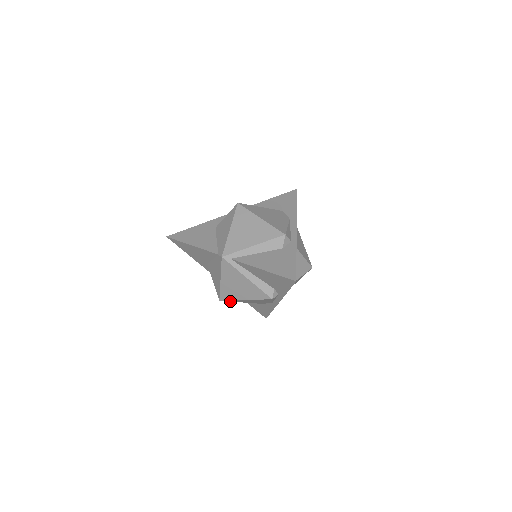
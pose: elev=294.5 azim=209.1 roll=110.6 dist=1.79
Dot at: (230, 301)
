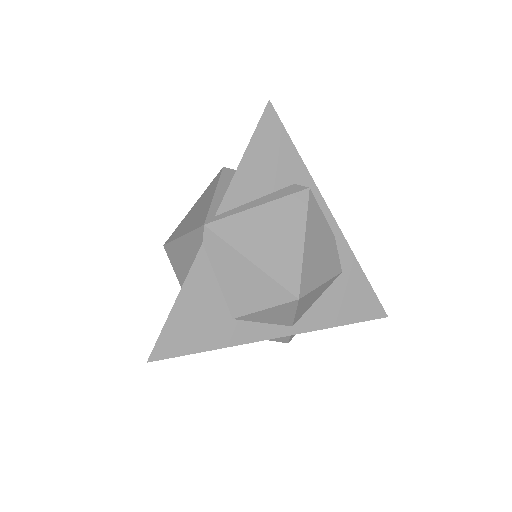
Dot at: (309, 291)
